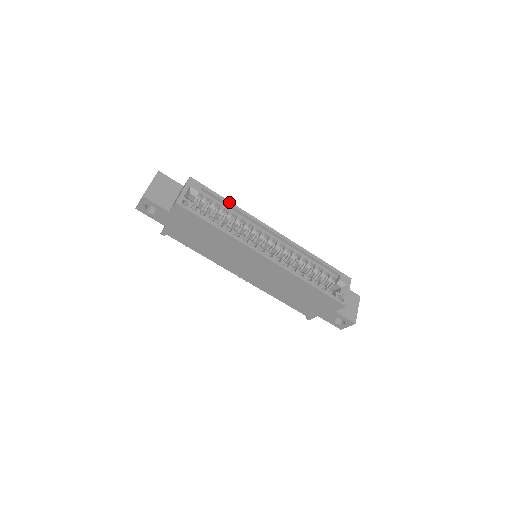
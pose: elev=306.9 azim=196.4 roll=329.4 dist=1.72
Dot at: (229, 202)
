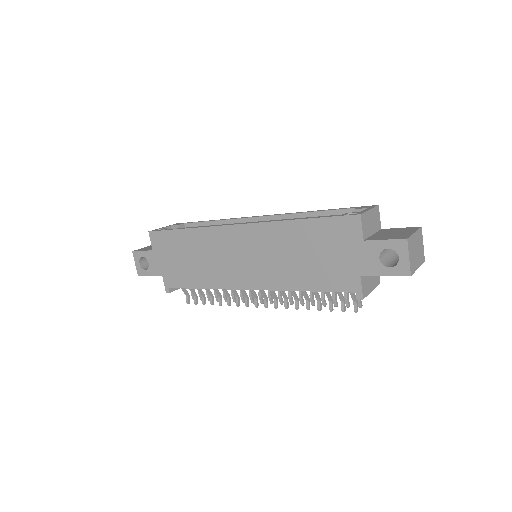
Dot at: (210, 221)
